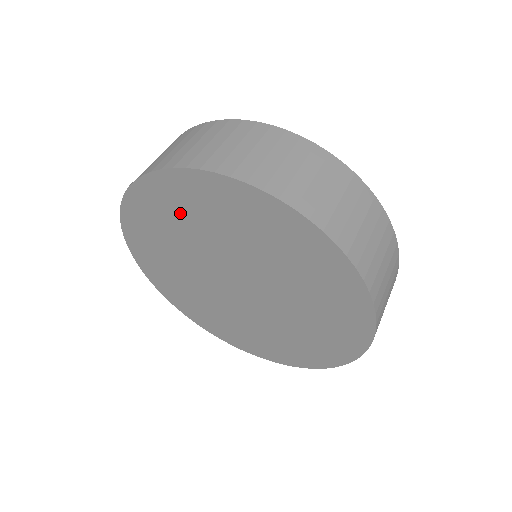
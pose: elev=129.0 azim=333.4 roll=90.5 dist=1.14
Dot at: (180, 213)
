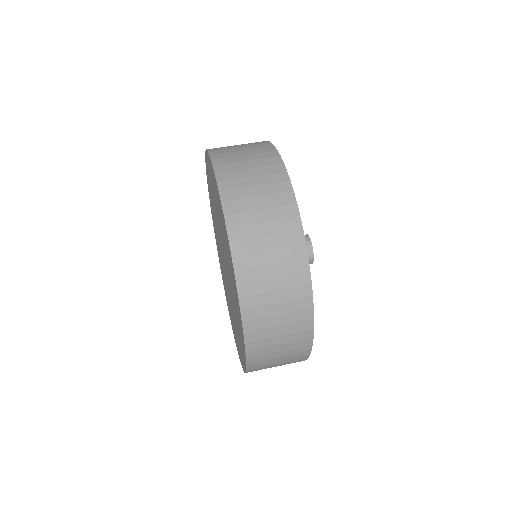
Dot at: (212, 205)
